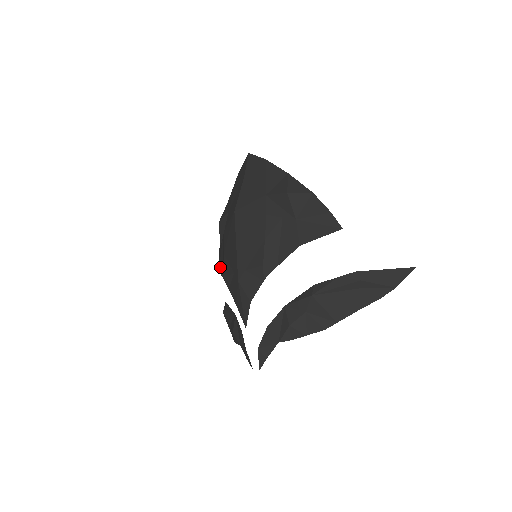
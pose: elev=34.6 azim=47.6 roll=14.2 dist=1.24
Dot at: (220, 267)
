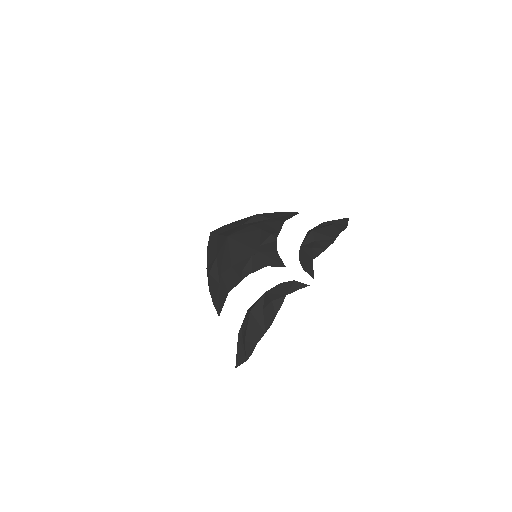
Dot at: (229, 287)
